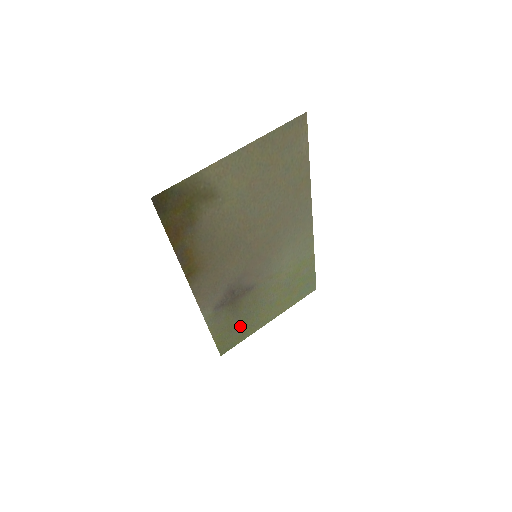
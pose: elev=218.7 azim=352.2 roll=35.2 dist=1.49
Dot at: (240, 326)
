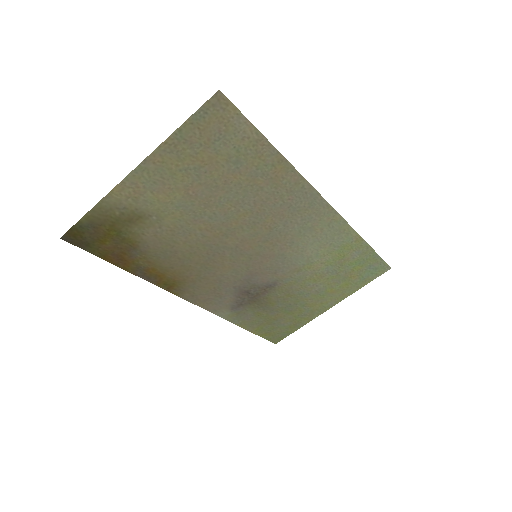
Dot at: (284, 318)
